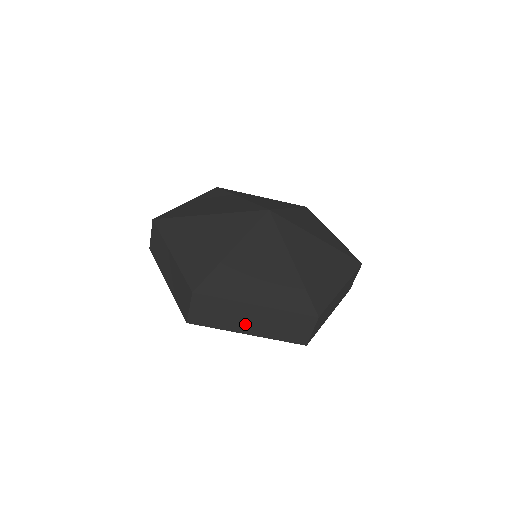
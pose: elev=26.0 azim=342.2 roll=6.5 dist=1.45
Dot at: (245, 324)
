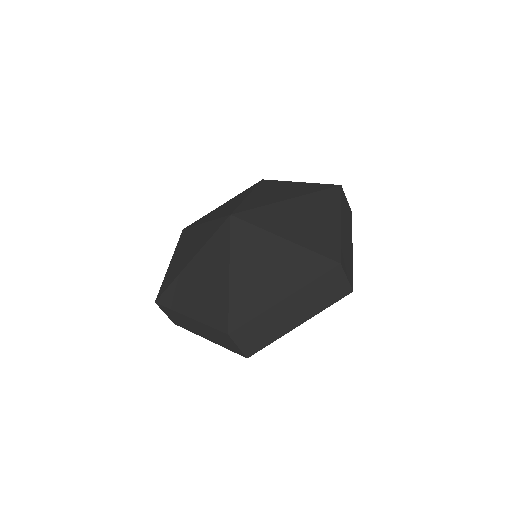
Dot at: (290, 320)
